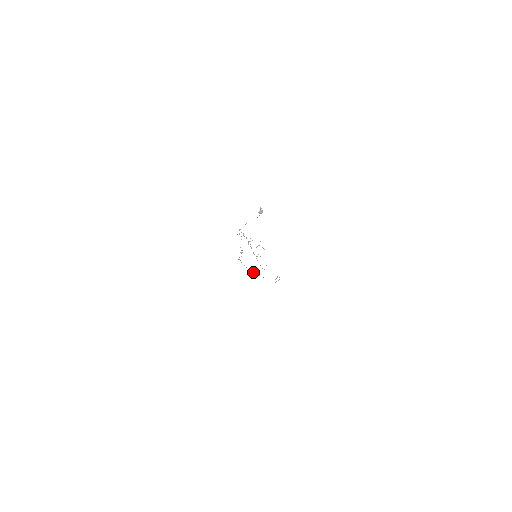
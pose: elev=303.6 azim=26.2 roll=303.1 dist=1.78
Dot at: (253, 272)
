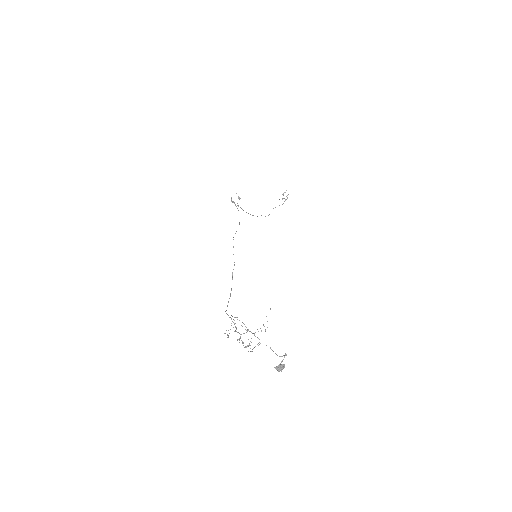
Dot at: occluded
